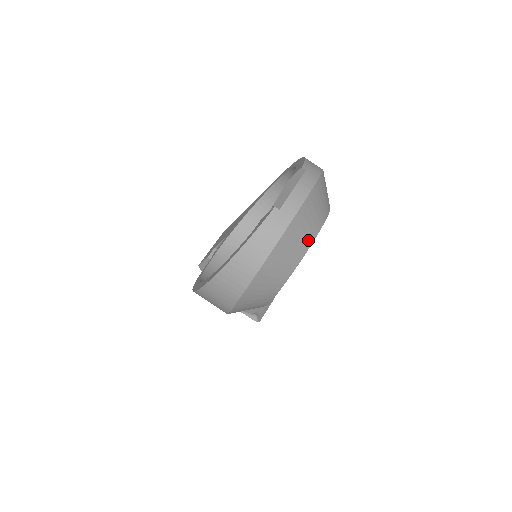
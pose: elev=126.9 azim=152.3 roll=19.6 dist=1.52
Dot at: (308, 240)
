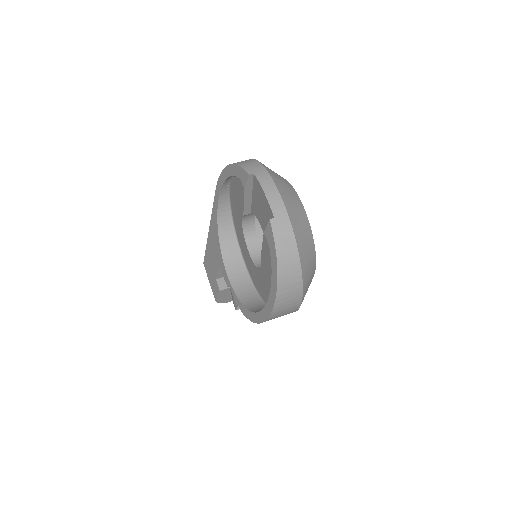
Dot at: (303, 215)
